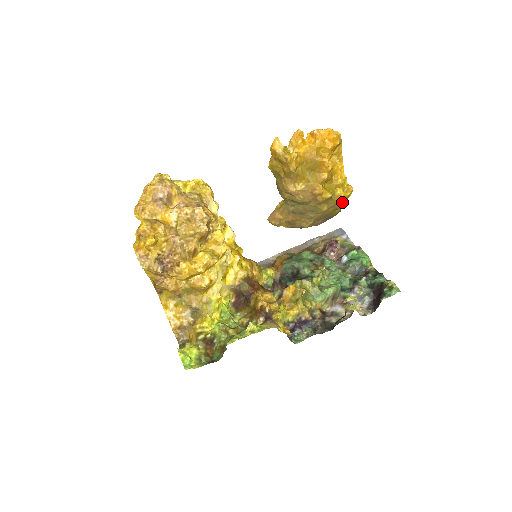
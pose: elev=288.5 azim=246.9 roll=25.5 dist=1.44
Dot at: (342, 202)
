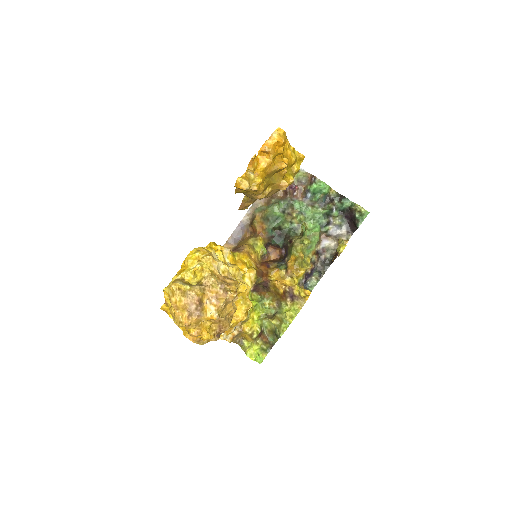
Dot at: occluded
